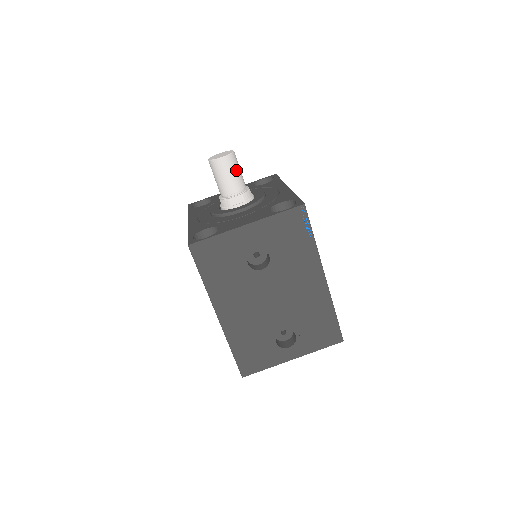
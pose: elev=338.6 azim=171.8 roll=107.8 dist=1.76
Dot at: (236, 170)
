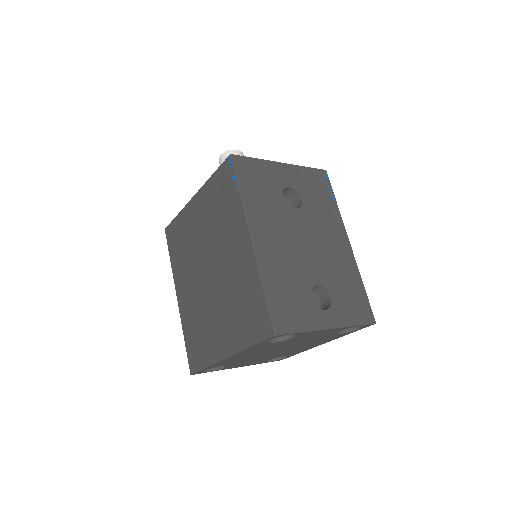
Dot at: occluded
